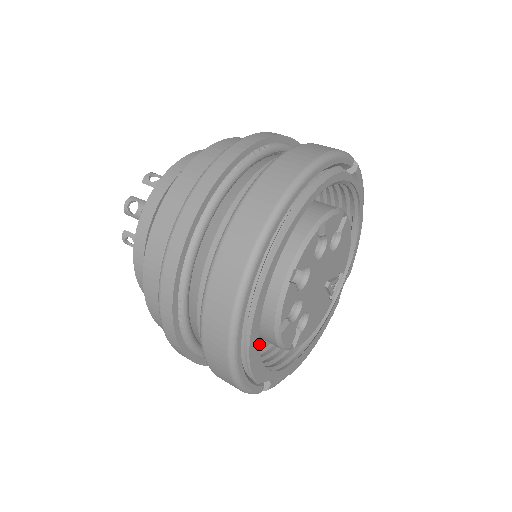
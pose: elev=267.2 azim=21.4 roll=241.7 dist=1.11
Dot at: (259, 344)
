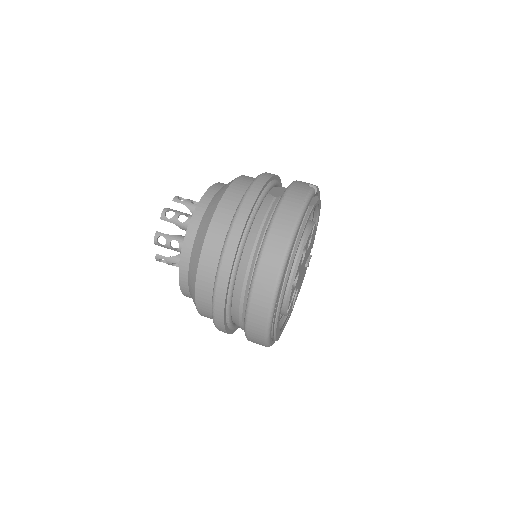
Dot at: occluded
